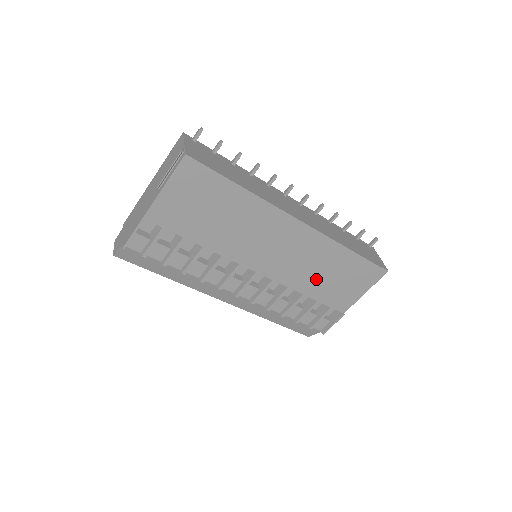
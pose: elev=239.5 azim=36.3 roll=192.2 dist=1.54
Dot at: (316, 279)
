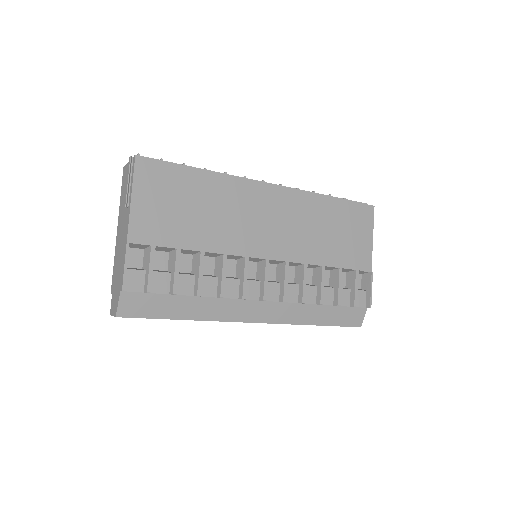
Dot at: (322, 242)
